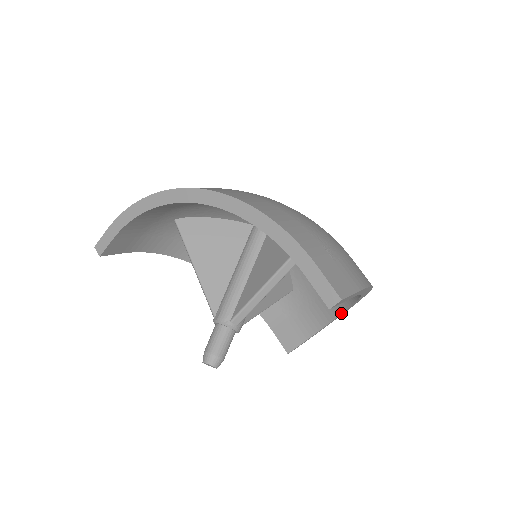
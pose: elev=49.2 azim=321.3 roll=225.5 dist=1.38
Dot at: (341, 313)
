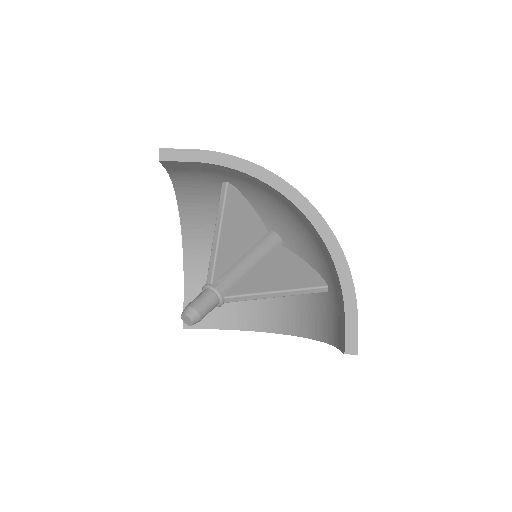
Dot at: (261, 331)
